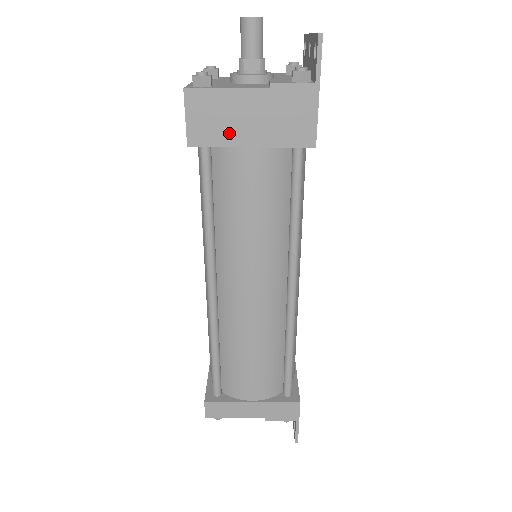
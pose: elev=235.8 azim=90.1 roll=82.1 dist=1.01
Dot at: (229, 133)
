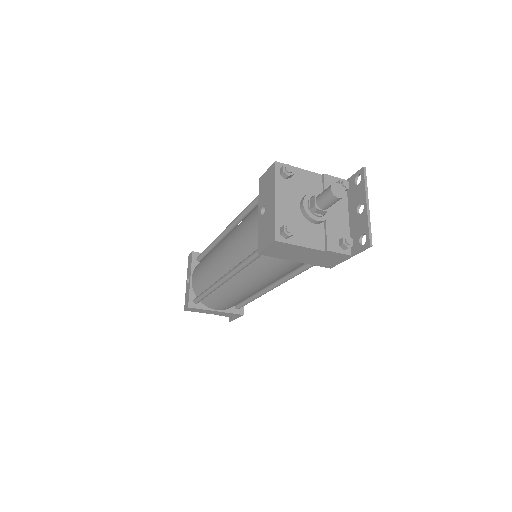
Dot at: (287, 256)
